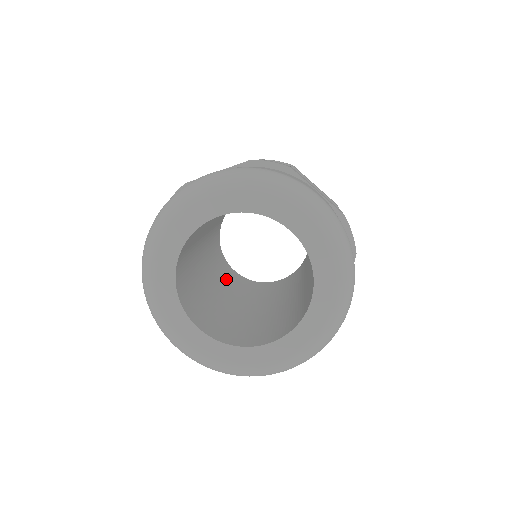
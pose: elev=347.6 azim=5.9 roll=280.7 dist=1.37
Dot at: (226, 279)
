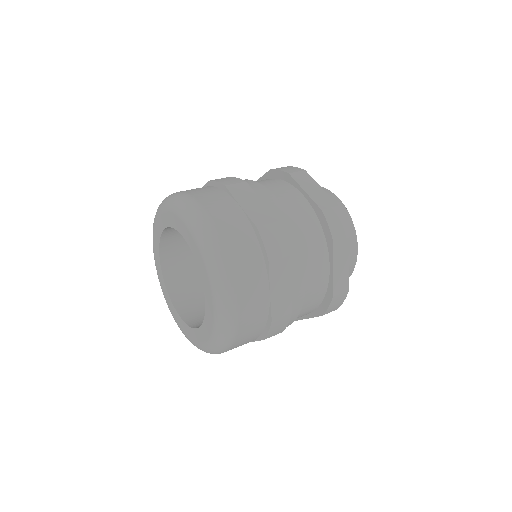
Dot at: occluded
